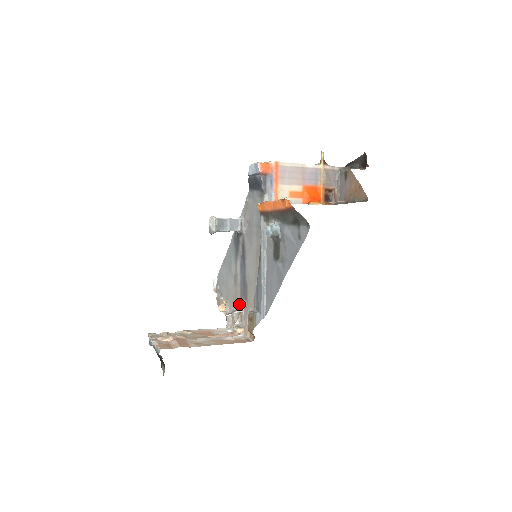
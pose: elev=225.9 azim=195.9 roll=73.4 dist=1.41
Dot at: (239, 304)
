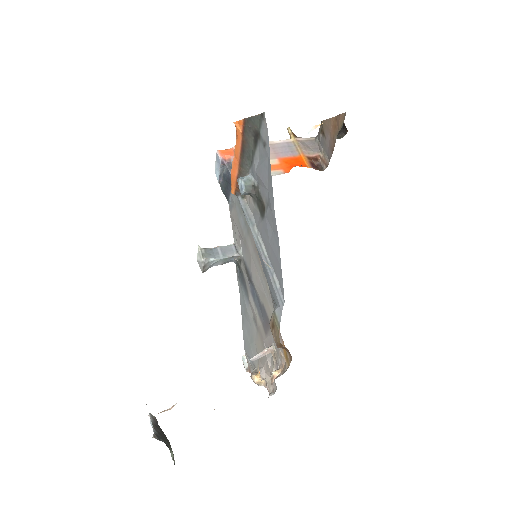
Dot at: (268, 345)
